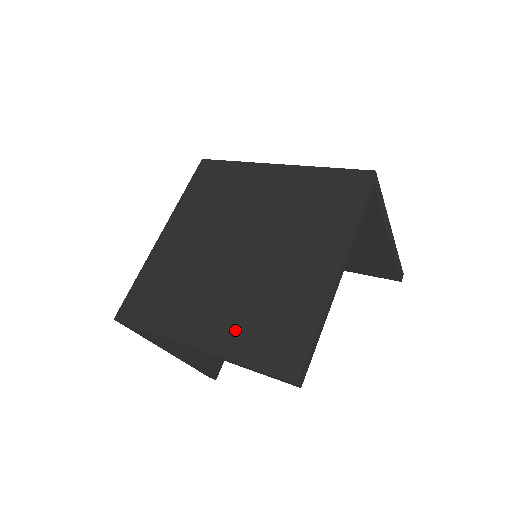
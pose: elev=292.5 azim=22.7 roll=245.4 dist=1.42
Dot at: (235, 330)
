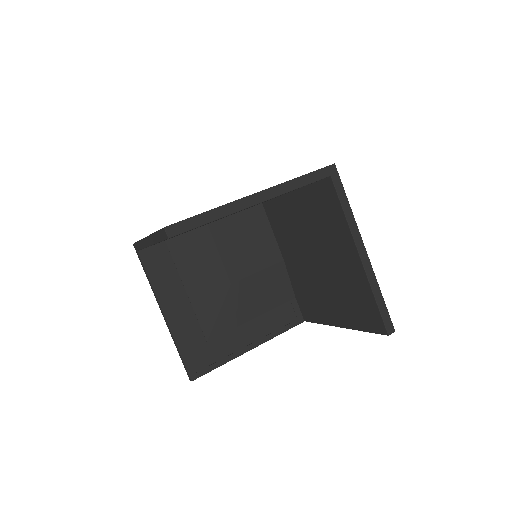
Dot at: occluded
